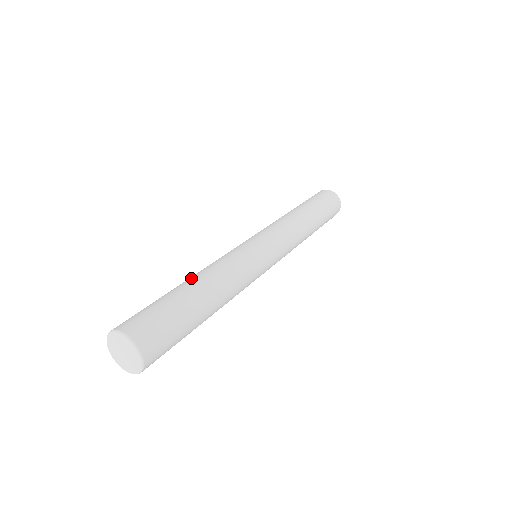
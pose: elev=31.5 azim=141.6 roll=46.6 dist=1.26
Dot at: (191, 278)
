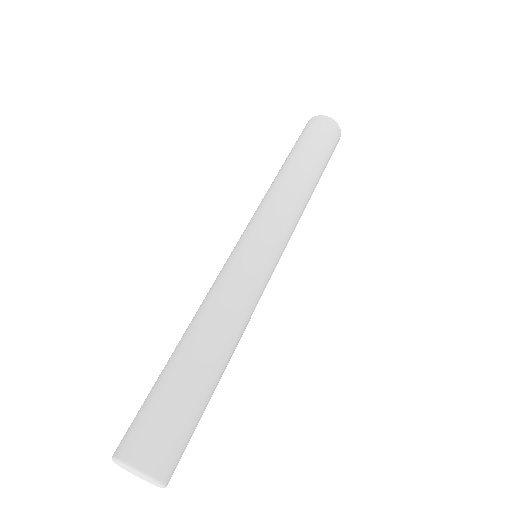
Dot at: (197, 339)
